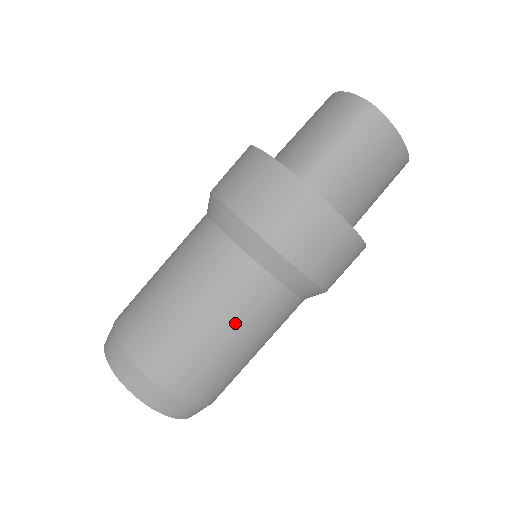
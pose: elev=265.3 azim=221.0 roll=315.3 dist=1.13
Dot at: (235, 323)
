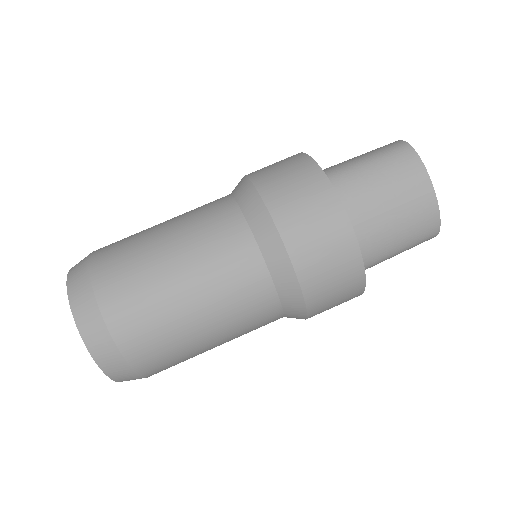
Dot at: (195, 262)
